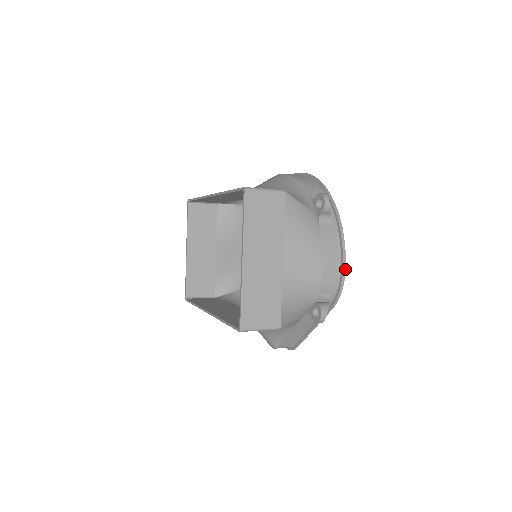
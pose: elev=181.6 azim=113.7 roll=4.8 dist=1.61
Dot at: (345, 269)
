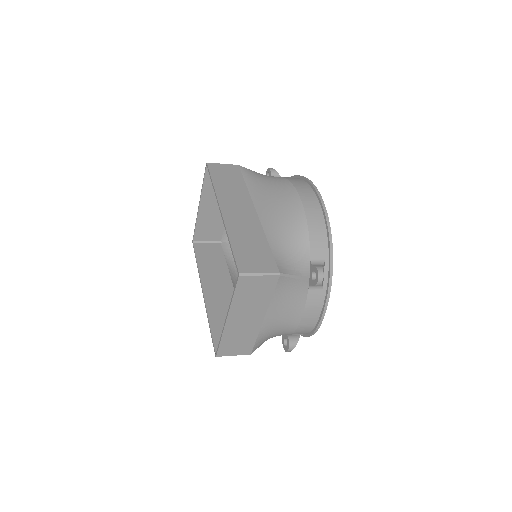
Dot at: occluded
